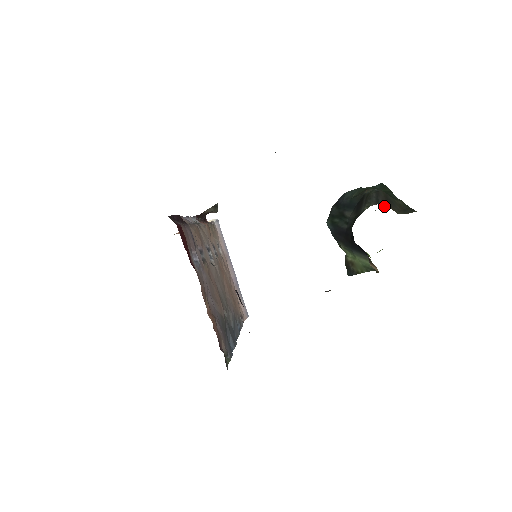
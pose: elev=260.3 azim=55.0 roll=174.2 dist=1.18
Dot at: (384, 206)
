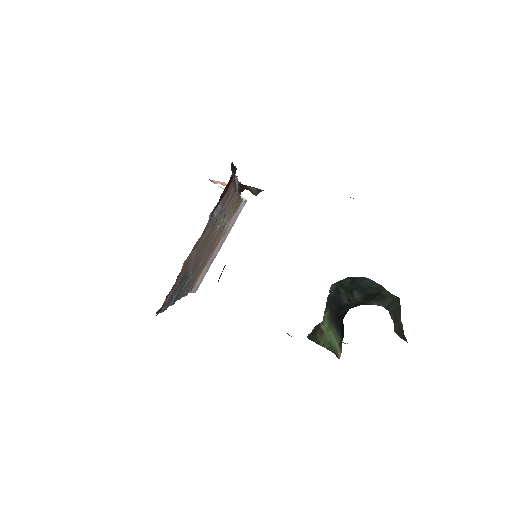
Dot at: (391, 316)
